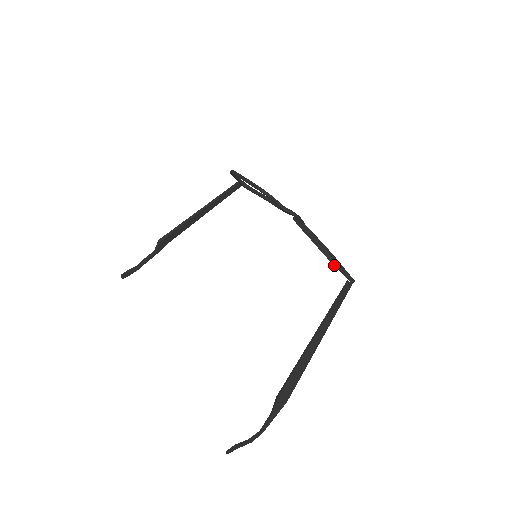
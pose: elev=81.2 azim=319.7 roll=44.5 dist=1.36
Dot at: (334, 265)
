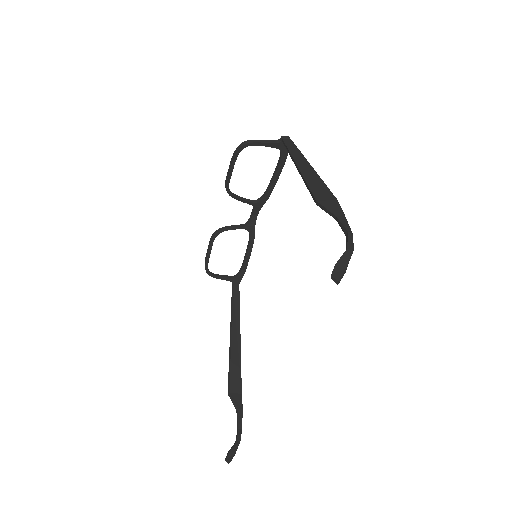
Dot at: (253, 143)
